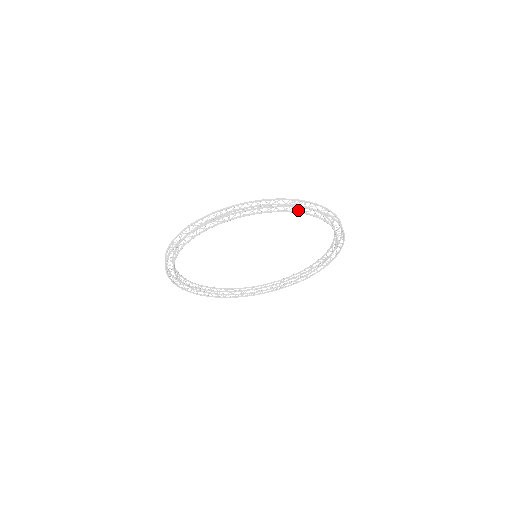
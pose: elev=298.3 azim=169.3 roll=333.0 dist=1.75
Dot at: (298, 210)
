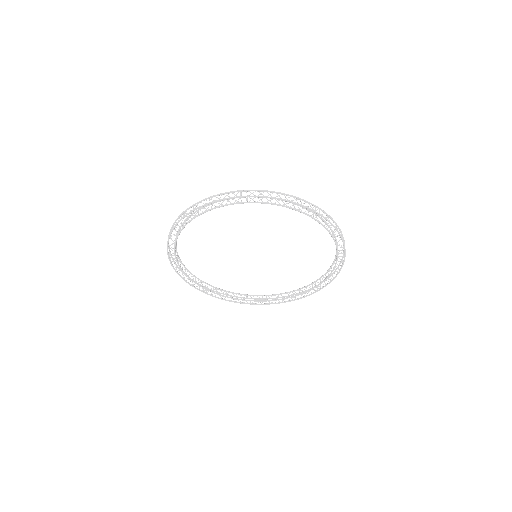
Dot at: (312, 214)
